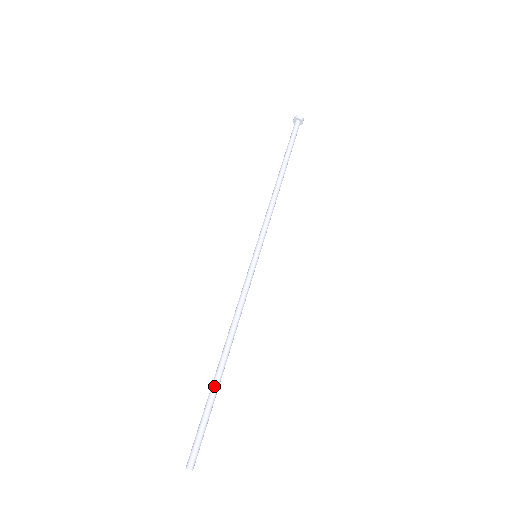
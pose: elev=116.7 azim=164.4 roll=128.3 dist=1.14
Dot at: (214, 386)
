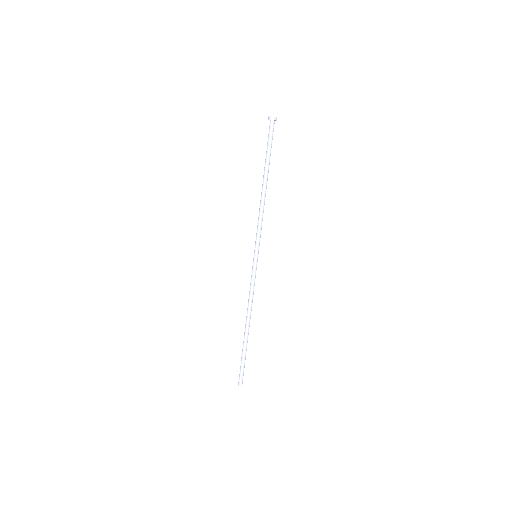
Dot at: (246, 345)
